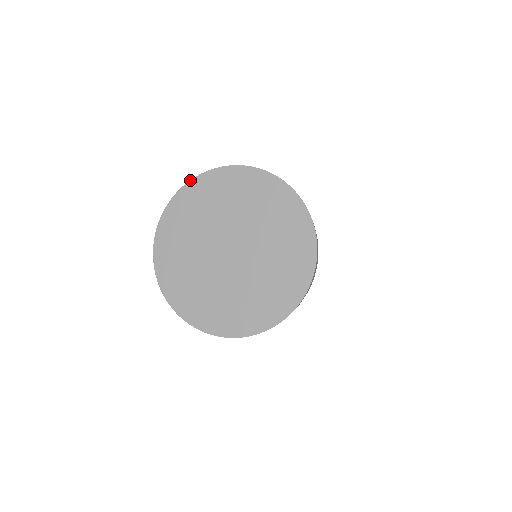
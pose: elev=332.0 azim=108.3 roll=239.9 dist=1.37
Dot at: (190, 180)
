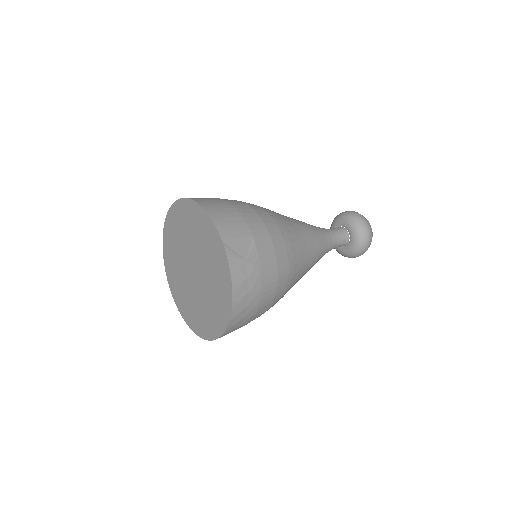
Dot at: (179, 199)
